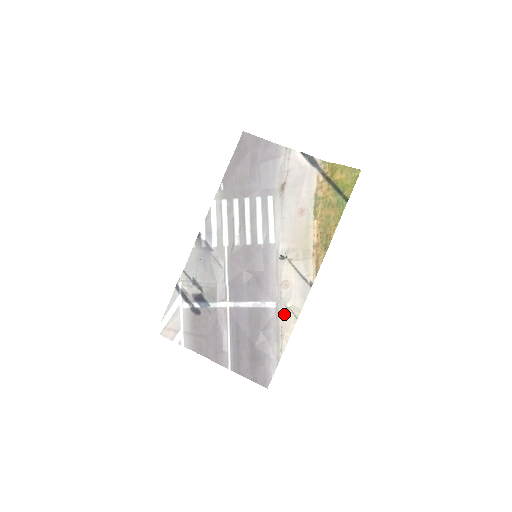
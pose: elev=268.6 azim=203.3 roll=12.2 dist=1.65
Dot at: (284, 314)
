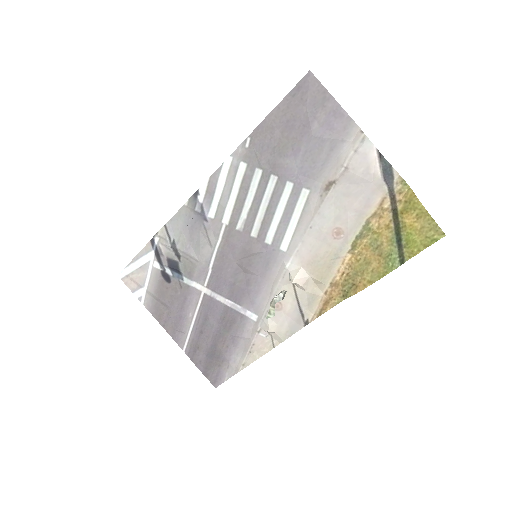
Dot at: (262, 334)
